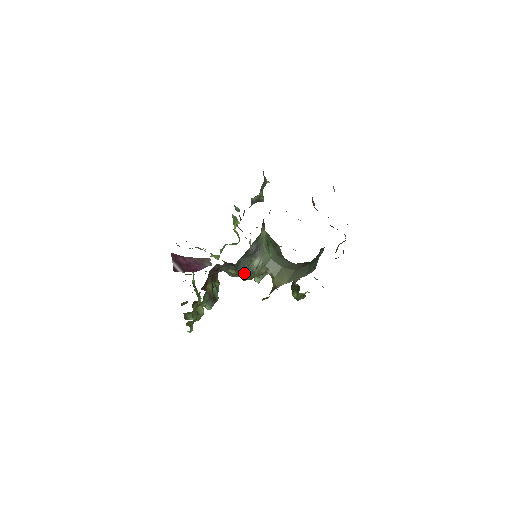
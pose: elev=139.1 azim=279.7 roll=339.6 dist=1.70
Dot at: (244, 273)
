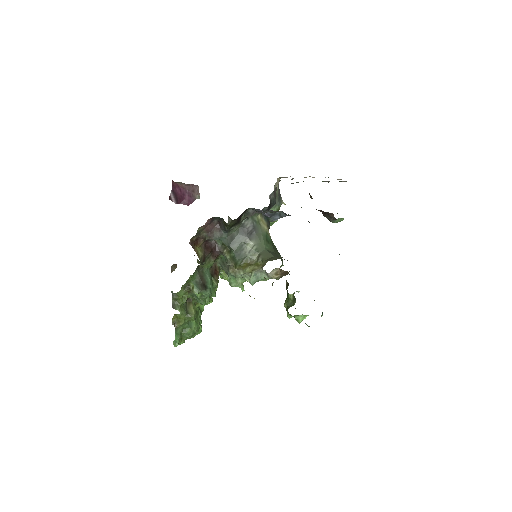
Dot at: (228, 224)
